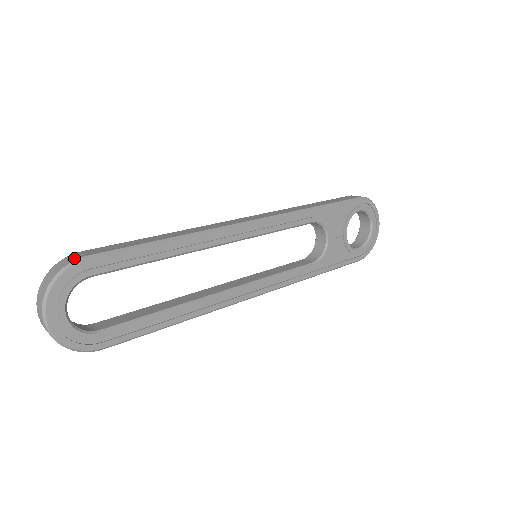
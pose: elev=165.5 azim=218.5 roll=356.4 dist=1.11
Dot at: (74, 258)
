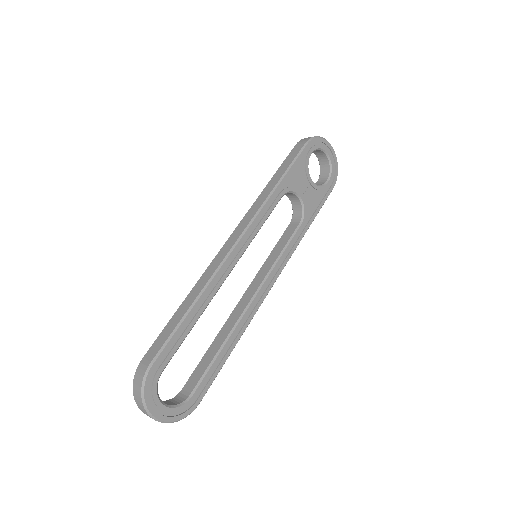
Dot at: (143, 370)
